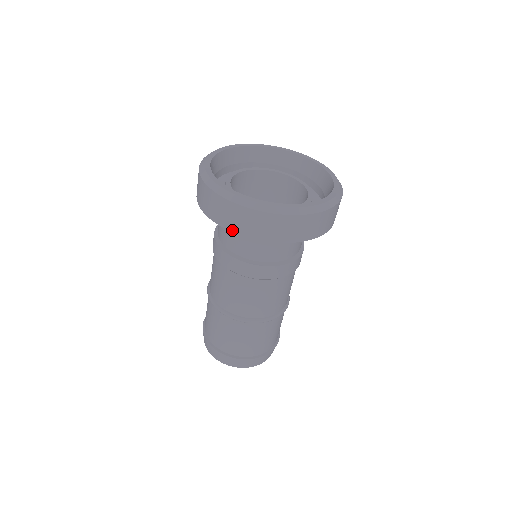
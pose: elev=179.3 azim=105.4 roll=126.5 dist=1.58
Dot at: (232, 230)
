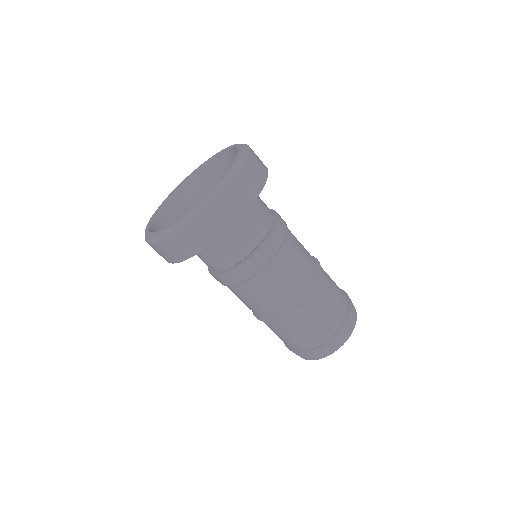
Dot at: (169, 262)
